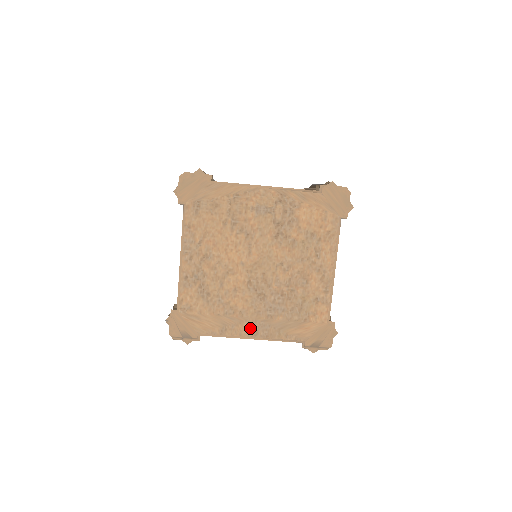
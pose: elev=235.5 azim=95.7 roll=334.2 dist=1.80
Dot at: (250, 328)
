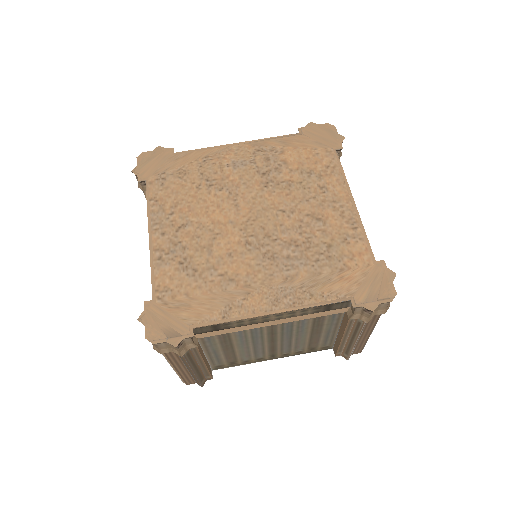
Dot at: (265, 299)
